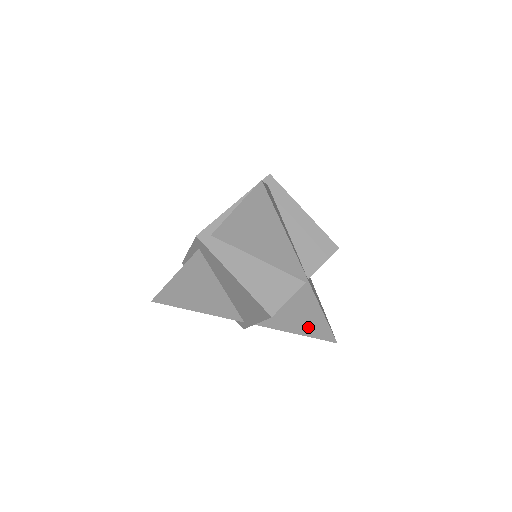
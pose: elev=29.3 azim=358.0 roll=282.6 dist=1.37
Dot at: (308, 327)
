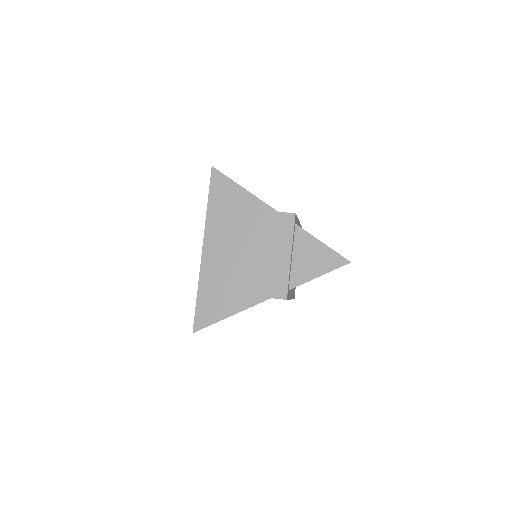
Dot at: occluded
